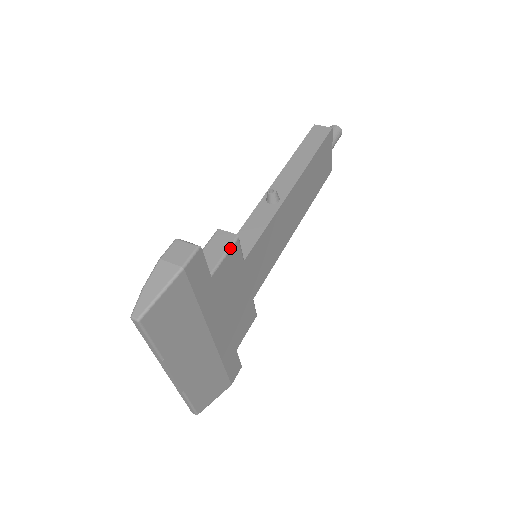
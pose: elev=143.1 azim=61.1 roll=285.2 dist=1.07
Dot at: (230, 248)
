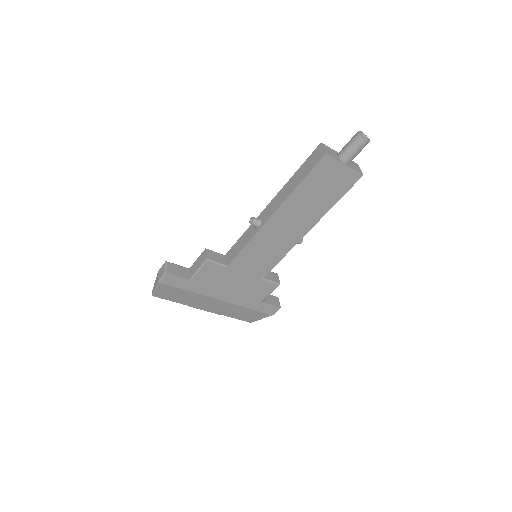
Dot at: (202, 266)
